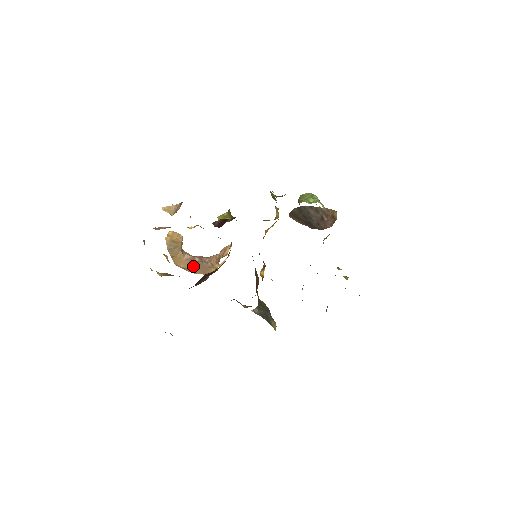
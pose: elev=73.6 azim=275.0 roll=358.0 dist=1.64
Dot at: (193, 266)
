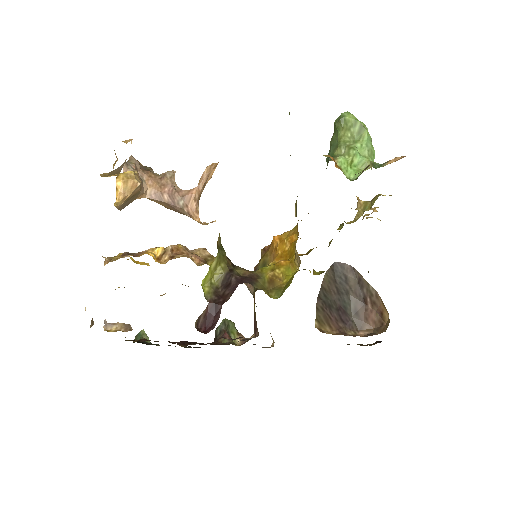
Dot at: (161, 203)
